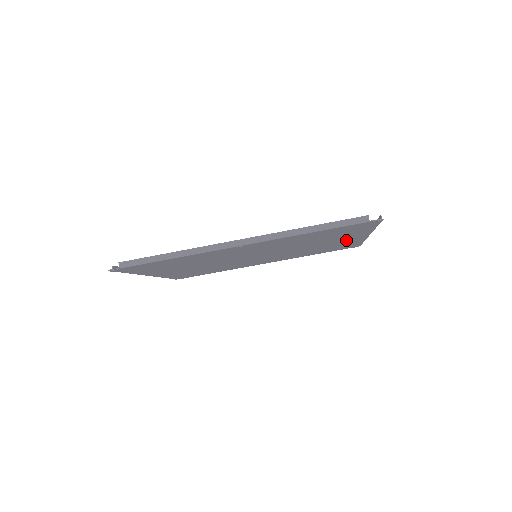
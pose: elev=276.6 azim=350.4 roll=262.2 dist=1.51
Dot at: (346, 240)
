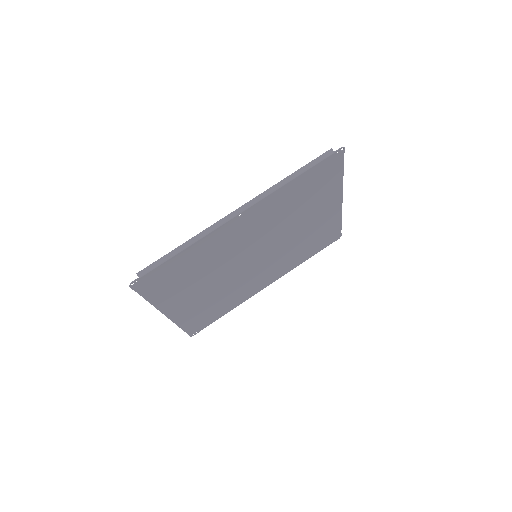
Dot at: (326, 213)
